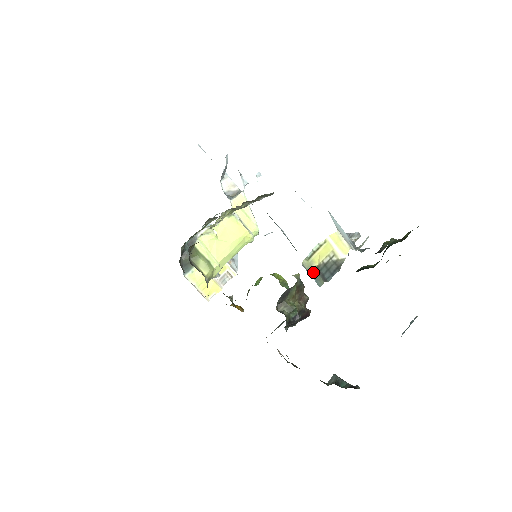
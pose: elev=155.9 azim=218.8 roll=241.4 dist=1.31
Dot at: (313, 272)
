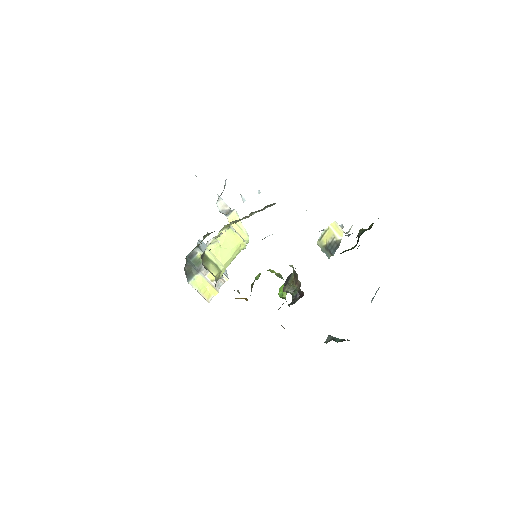
Dot at: (324, 249)
